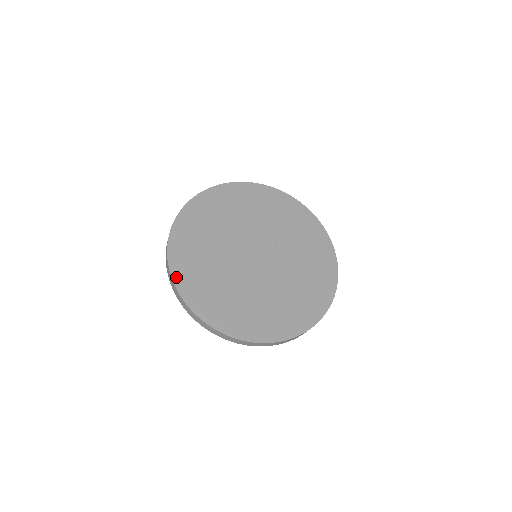
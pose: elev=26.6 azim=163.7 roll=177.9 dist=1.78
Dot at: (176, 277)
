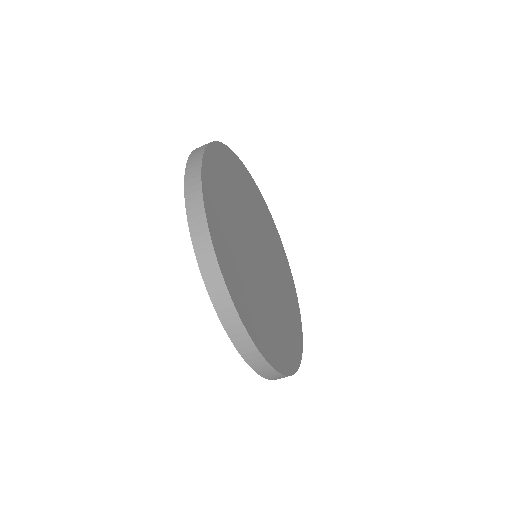
Dot at: (206, 192)
